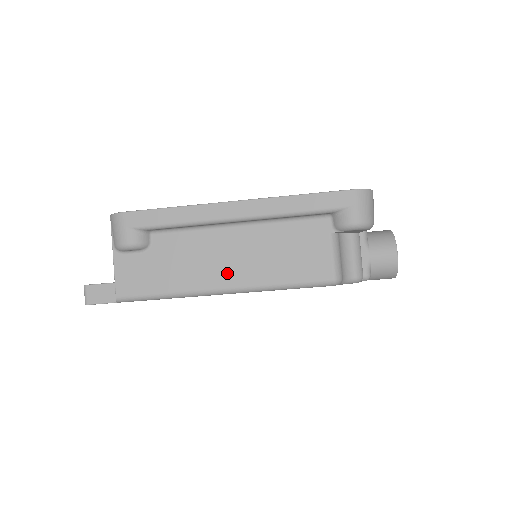
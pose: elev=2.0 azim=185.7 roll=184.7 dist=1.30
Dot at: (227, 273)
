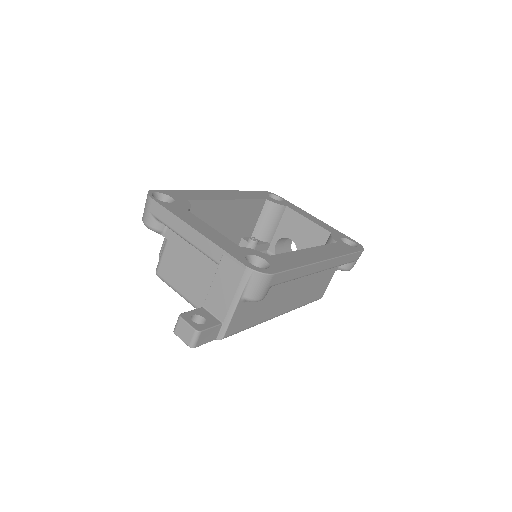
Dot at: (288, 304)
